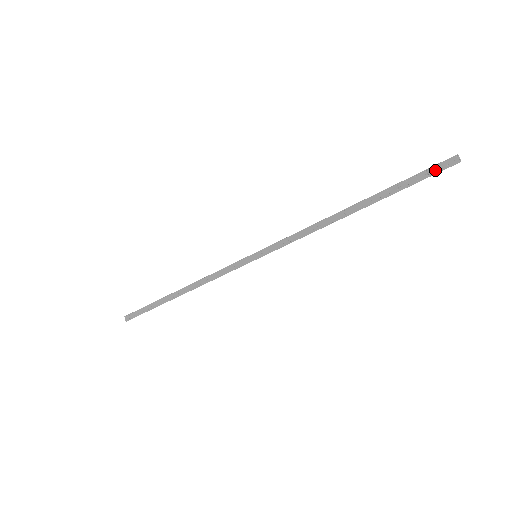
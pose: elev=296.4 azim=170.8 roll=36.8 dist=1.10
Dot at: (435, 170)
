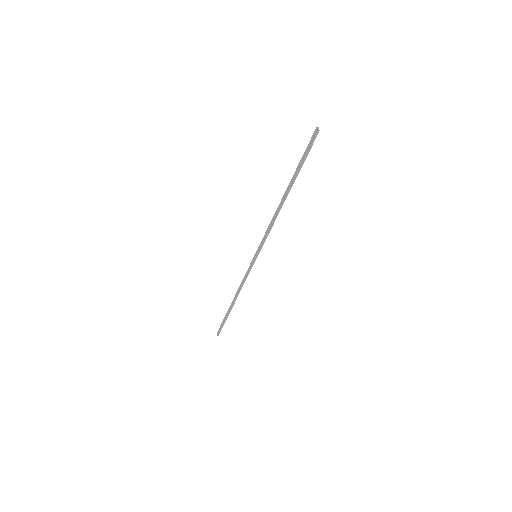
Dot at: (310, 145)
